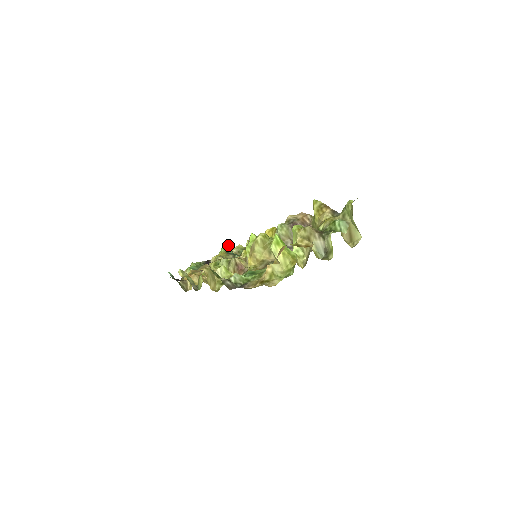
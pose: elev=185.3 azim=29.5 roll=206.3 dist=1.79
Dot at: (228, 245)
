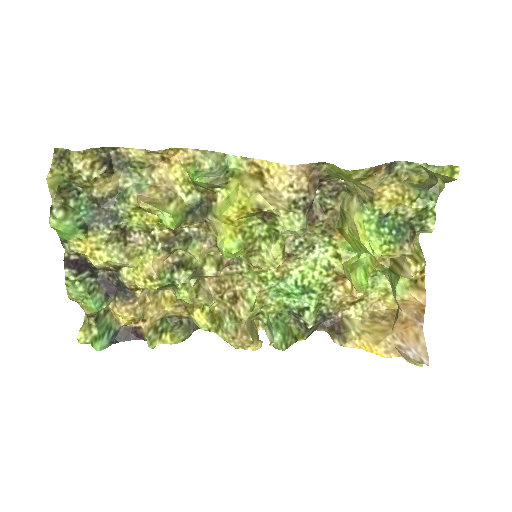
Dot at: (56, 214)
